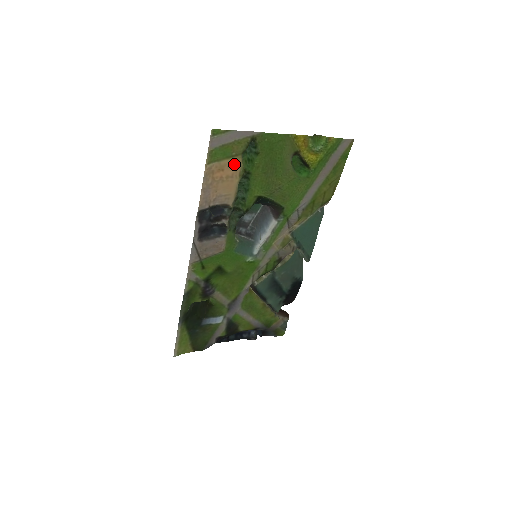
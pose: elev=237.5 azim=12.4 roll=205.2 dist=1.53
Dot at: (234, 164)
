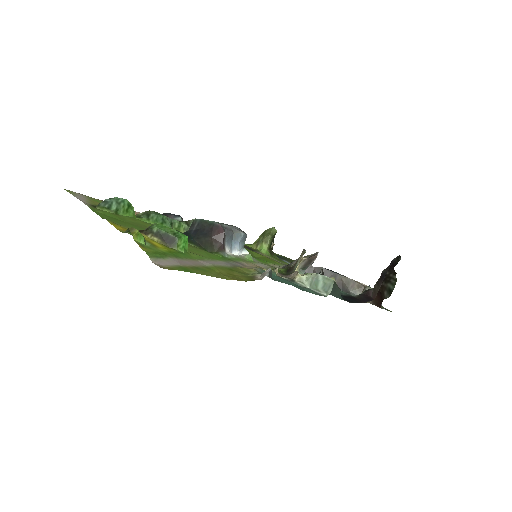
Dot at: occluded
